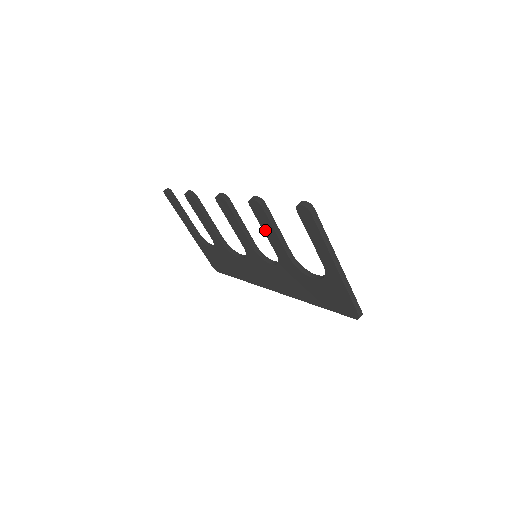
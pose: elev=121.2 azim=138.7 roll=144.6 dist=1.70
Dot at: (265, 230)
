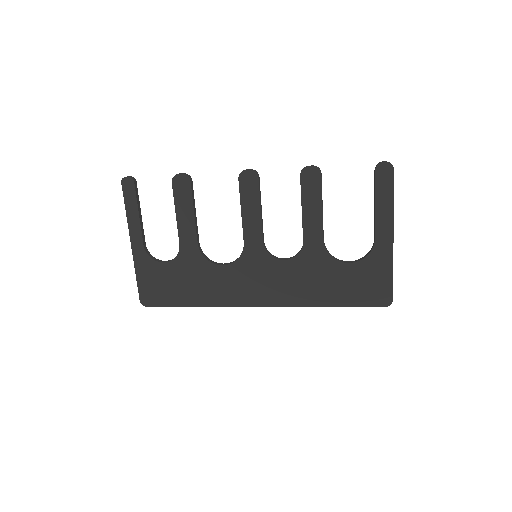
Dot at: (306, 207)
